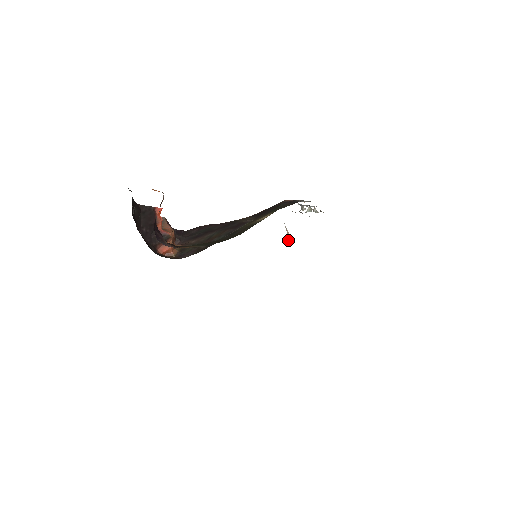
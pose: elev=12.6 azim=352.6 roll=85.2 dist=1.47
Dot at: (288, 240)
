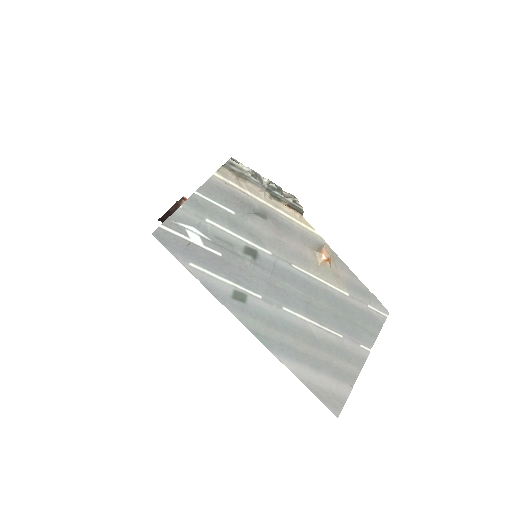
Dot at: (318, 256)
